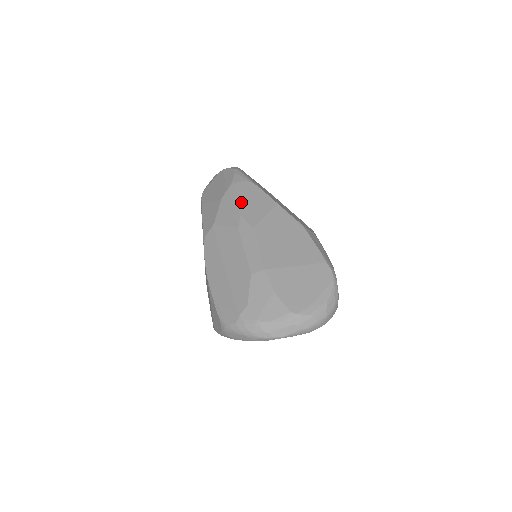
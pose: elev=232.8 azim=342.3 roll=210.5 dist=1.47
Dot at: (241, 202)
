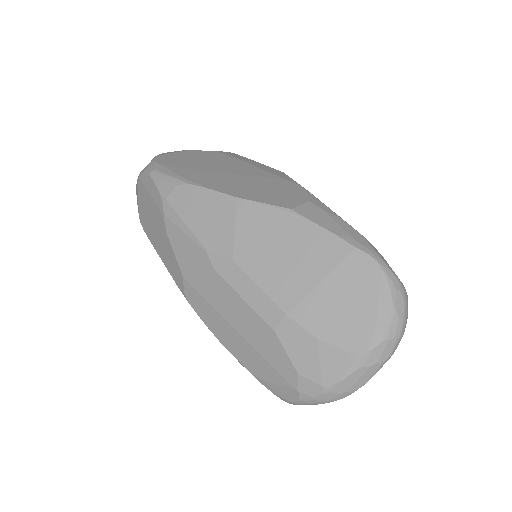
Dot at: (192, 227)
